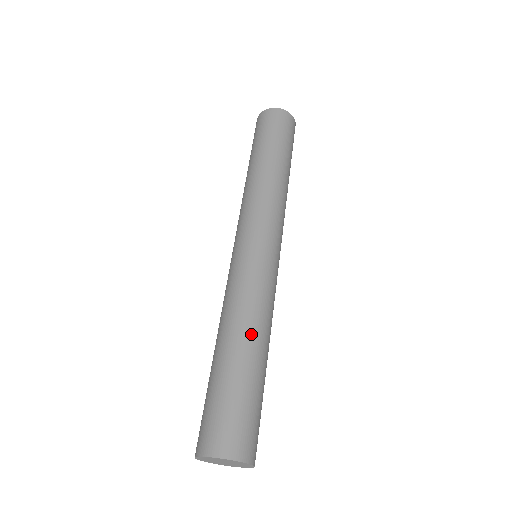
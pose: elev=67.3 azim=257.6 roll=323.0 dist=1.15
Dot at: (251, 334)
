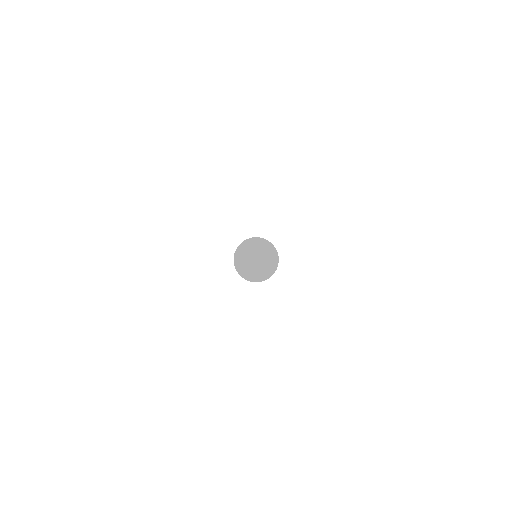
Dot at: occluded
